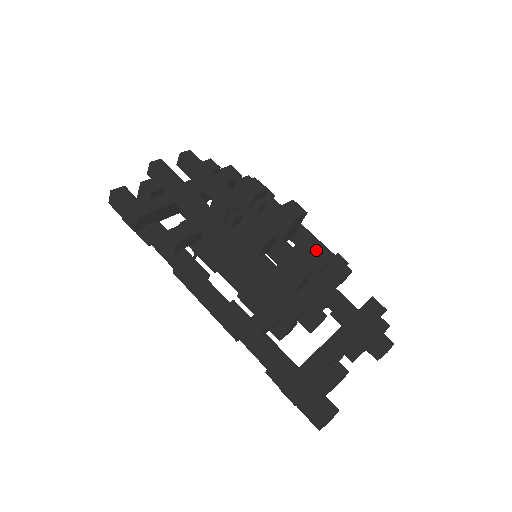
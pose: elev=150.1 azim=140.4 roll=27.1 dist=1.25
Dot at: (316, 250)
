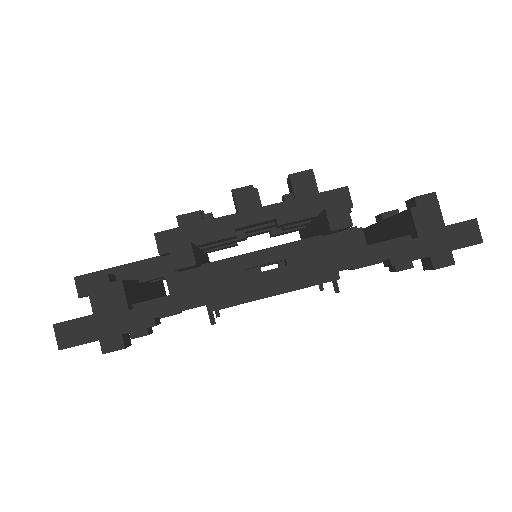
Dot at: occluded
